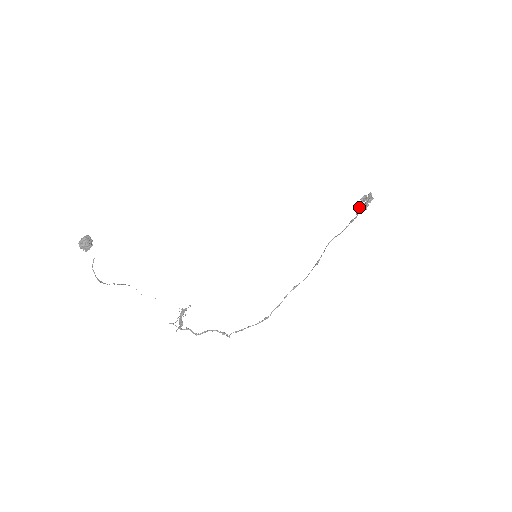
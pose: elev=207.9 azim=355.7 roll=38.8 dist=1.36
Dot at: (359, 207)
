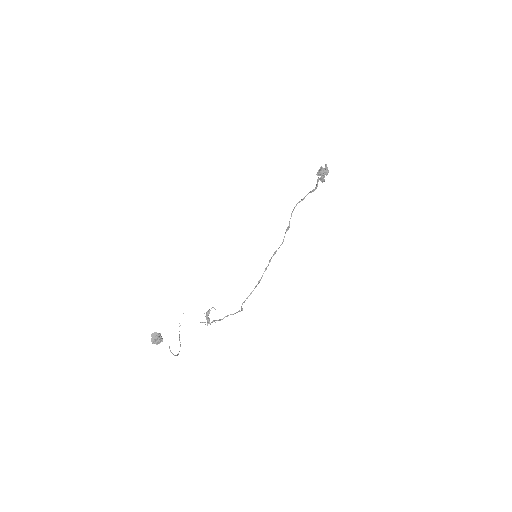
Dot at: (318, 180)
